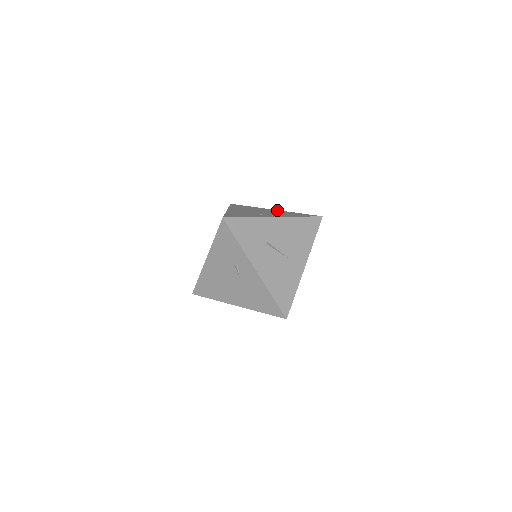
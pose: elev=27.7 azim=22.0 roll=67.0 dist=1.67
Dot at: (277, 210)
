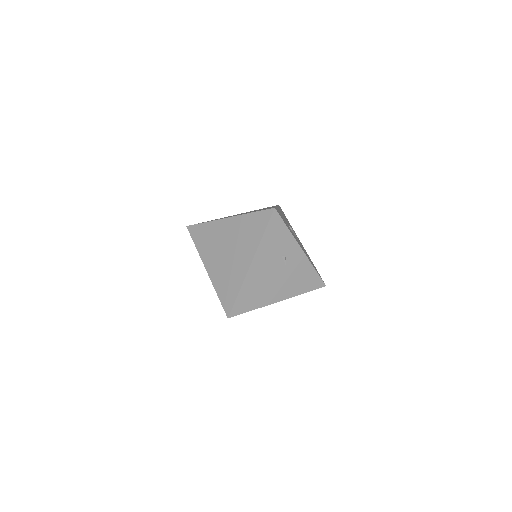
Dot at: occluded
